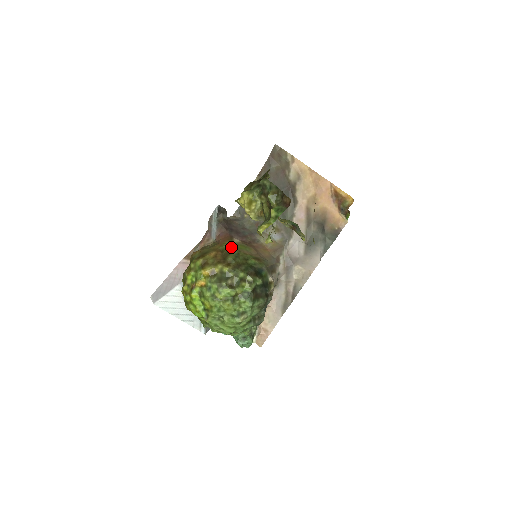
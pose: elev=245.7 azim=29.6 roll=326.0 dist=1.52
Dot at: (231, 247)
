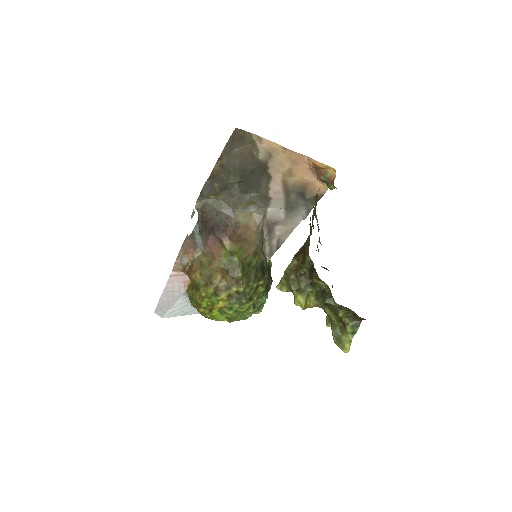
Dot at: (232, 261)
